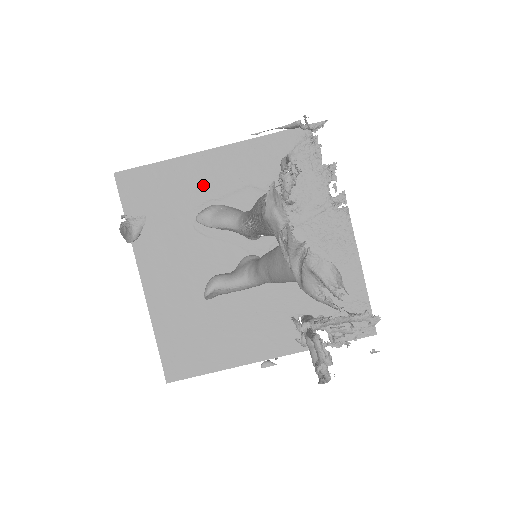
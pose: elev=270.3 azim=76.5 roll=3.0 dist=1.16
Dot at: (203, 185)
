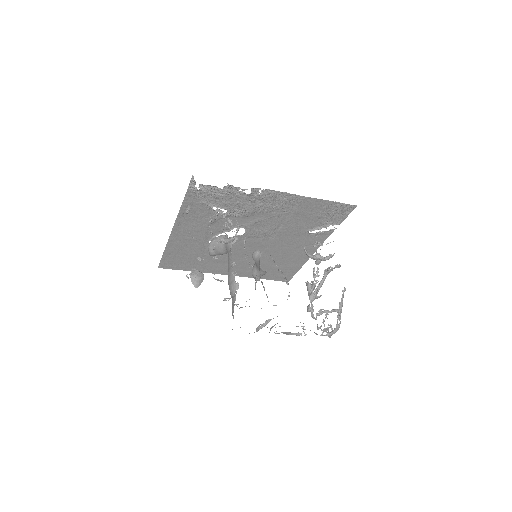
Dot at: (192, 242)
